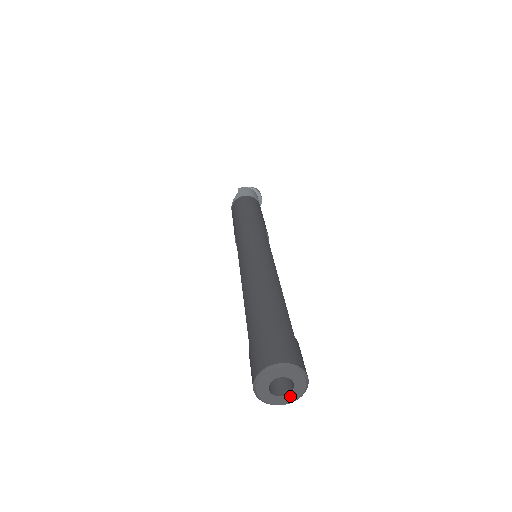
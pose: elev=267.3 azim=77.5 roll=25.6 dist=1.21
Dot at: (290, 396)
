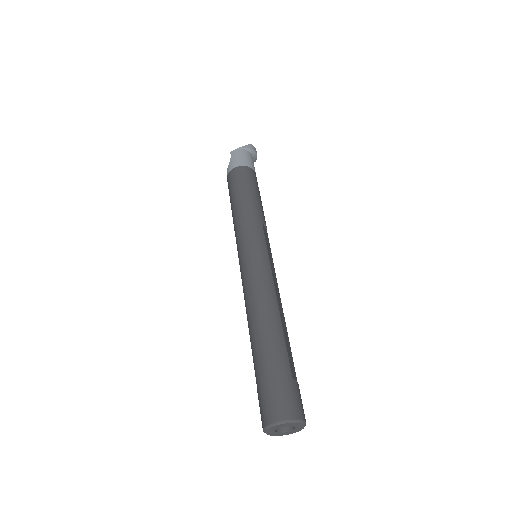
Dot at: (293, 431)
